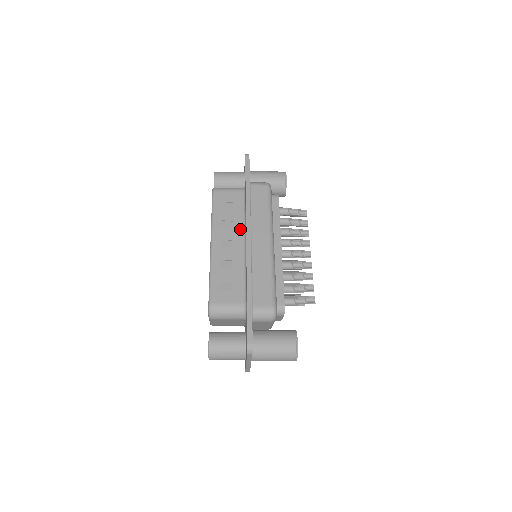
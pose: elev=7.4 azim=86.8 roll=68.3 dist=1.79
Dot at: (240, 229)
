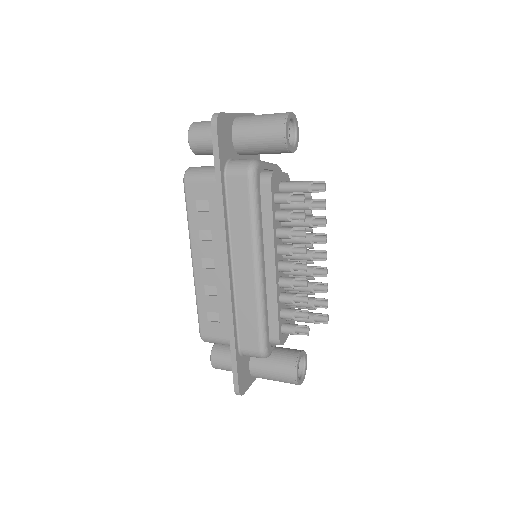
Dot at: occluded
